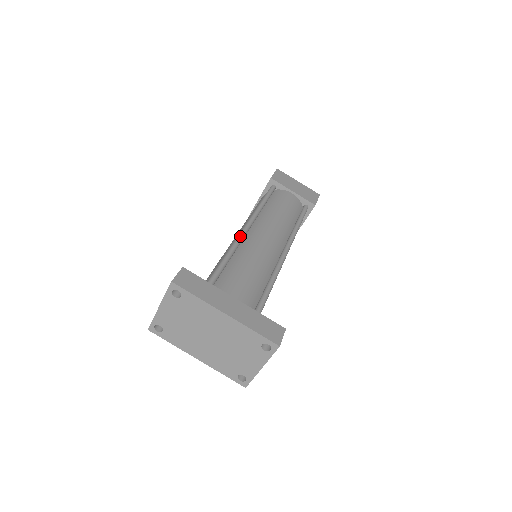
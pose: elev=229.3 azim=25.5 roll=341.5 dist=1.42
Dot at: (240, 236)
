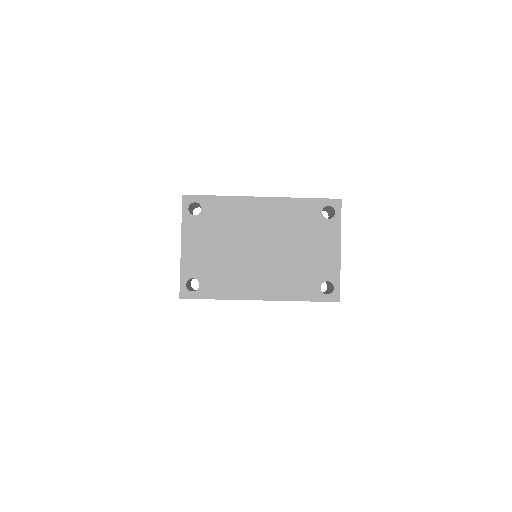
Dot at: occluded
